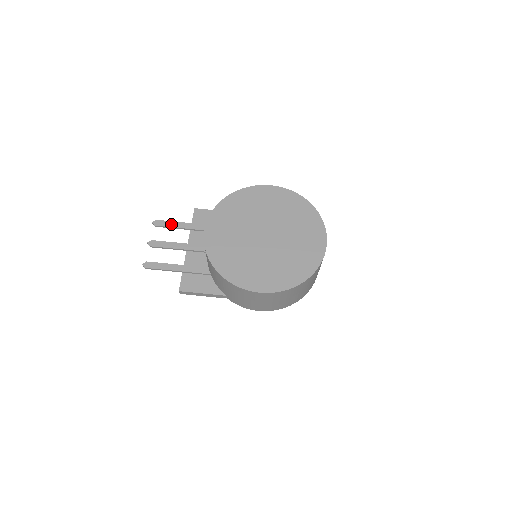
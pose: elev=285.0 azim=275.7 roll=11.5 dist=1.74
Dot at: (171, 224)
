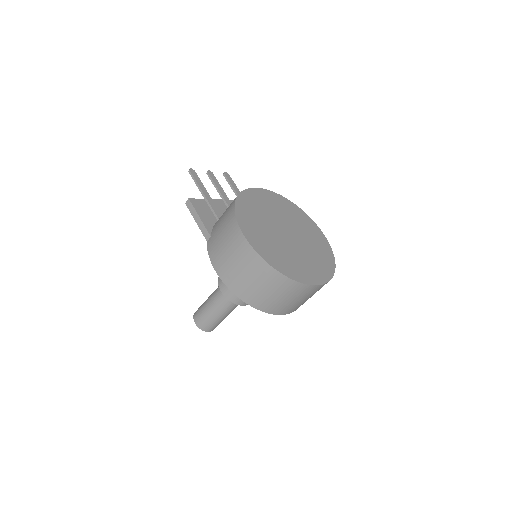
Dot at: (233, 184)
